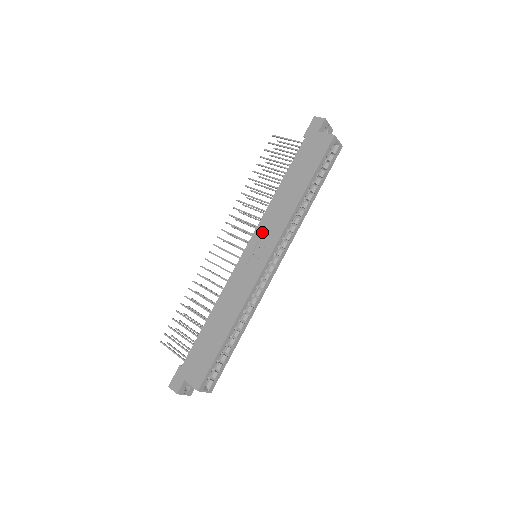
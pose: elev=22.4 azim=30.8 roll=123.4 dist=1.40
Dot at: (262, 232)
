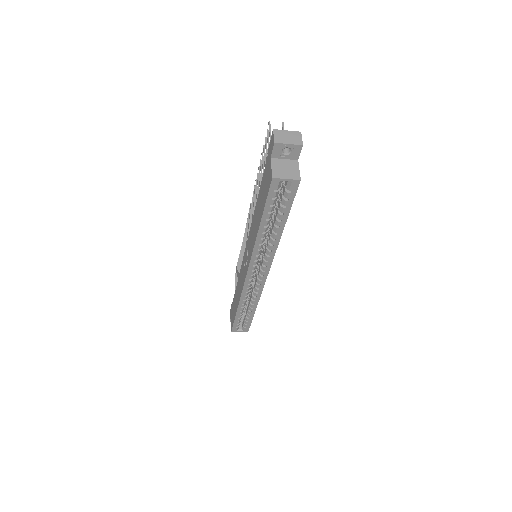
Dot at: (248, 243)
